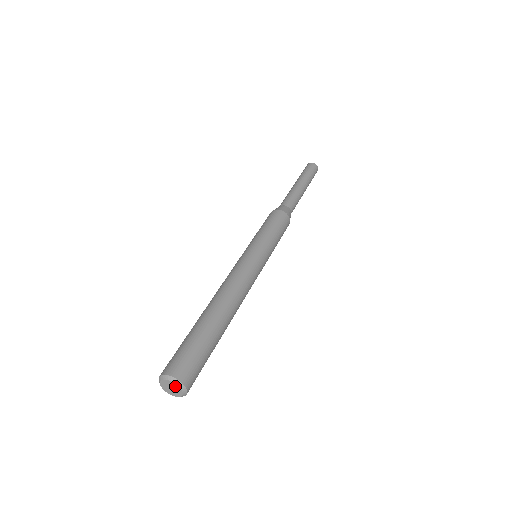
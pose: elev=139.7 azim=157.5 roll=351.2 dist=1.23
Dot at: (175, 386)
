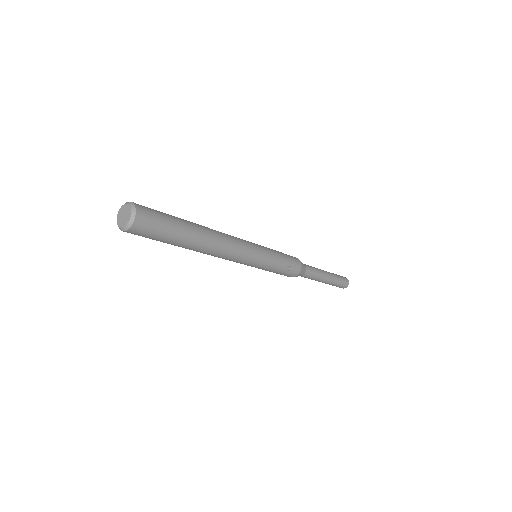
Dot at: (124, 208)
